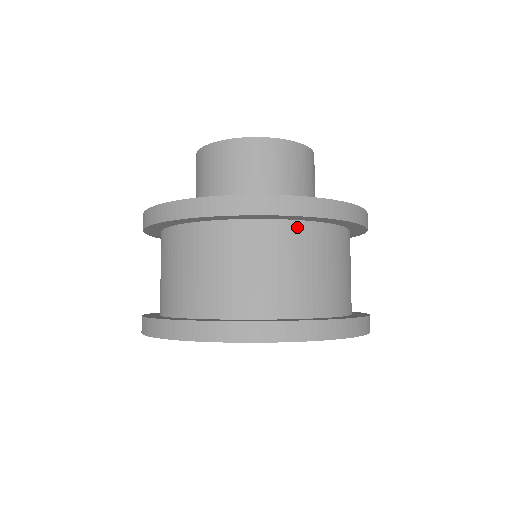
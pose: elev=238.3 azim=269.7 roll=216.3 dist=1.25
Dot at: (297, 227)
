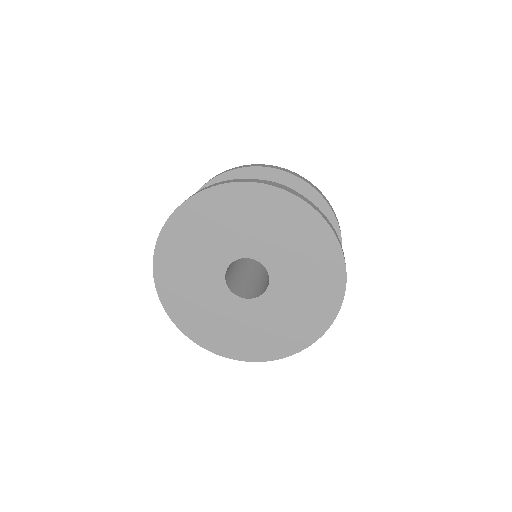
Dot at: occluded
